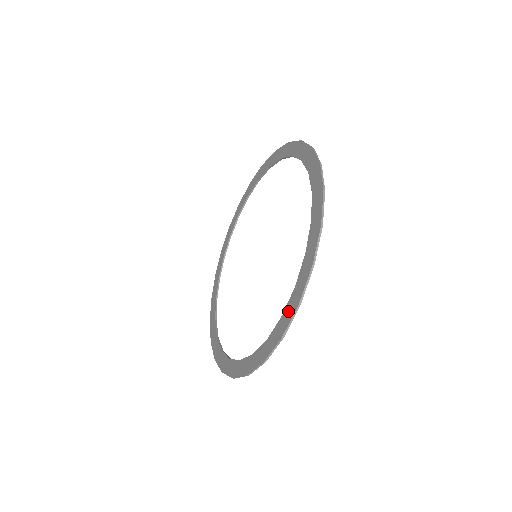
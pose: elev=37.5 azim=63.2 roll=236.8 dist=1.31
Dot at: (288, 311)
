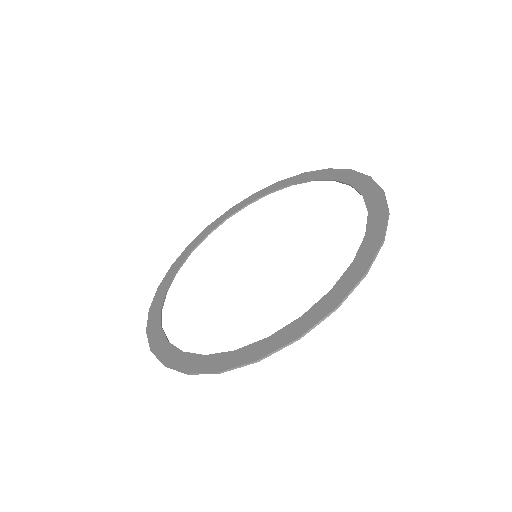
Dot at: (365, 253)
